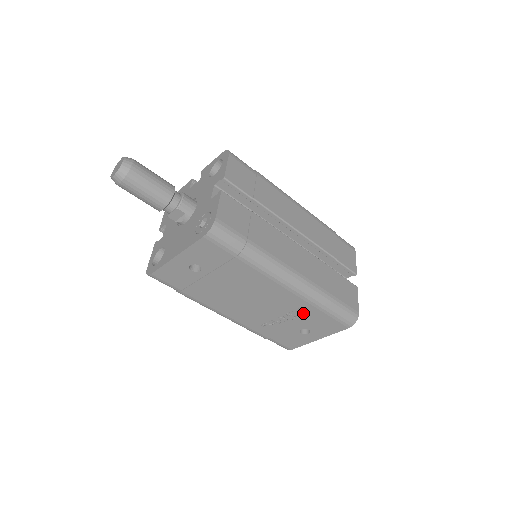
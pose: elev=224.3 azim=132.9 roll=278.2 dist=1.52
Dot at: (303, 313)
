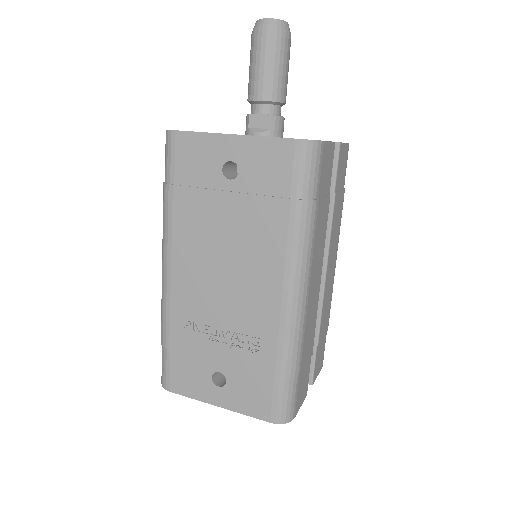
Dot at: (253, 349)
